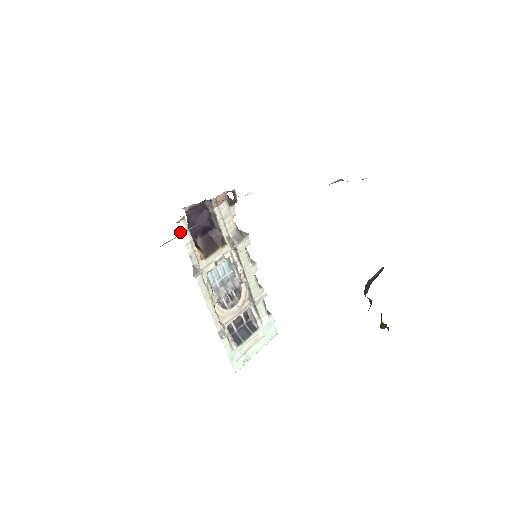
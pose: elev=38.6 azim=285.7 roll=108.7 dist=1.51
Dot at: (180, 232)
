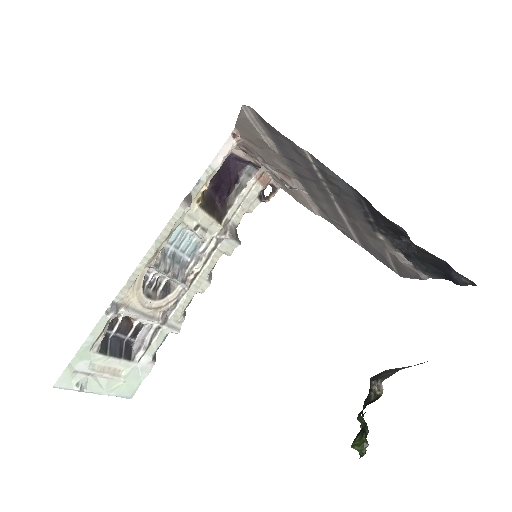
Dot at: (222, 147)
